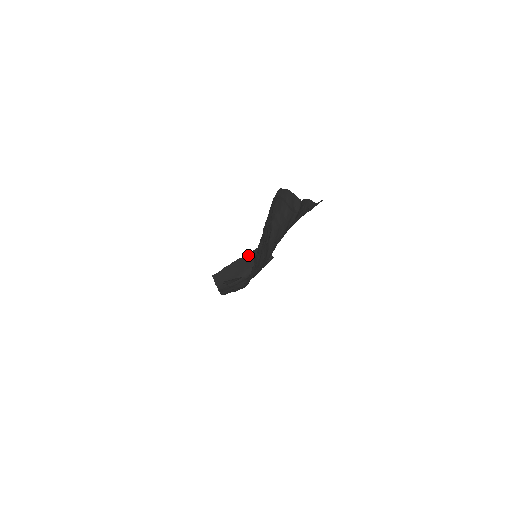
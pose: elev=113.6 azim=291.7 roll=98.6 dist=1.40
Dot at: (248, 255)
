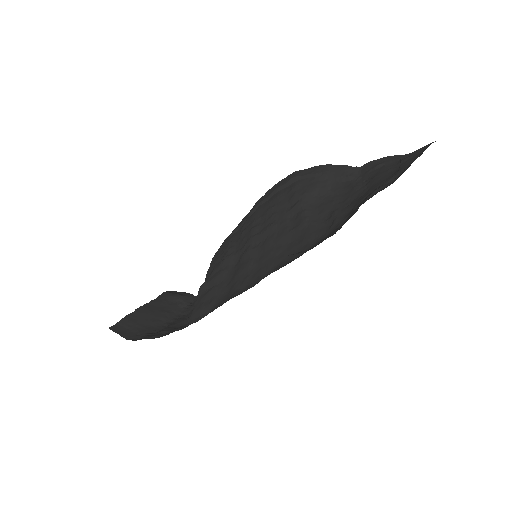
Dot at: (156, 299)
